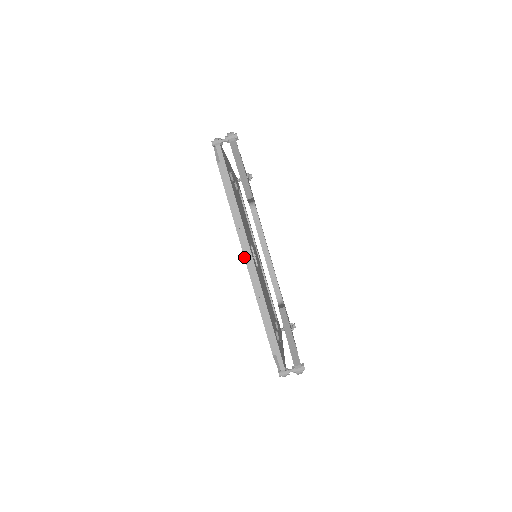
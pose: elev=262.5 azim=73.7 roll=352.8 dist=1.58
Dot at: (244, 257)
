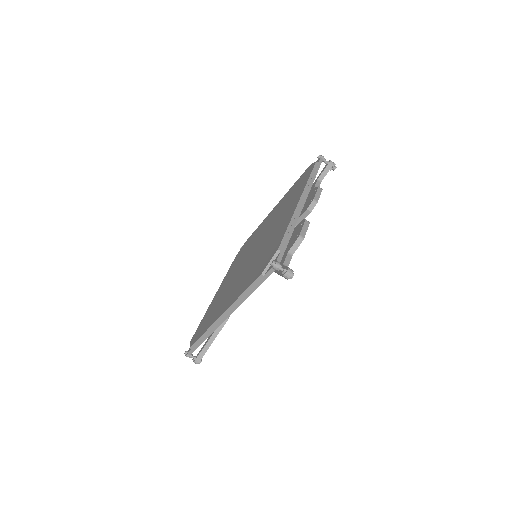
Dot at: (222, 315)
